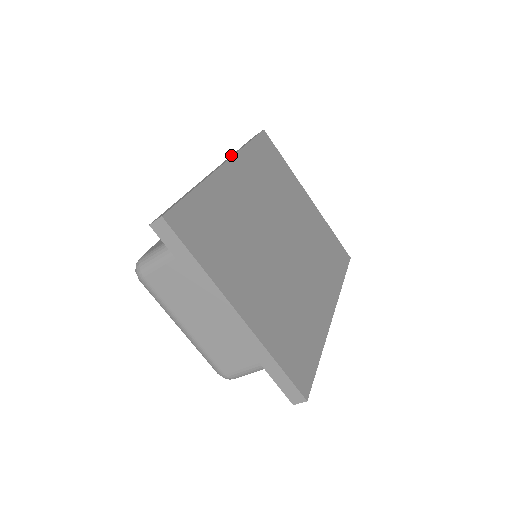
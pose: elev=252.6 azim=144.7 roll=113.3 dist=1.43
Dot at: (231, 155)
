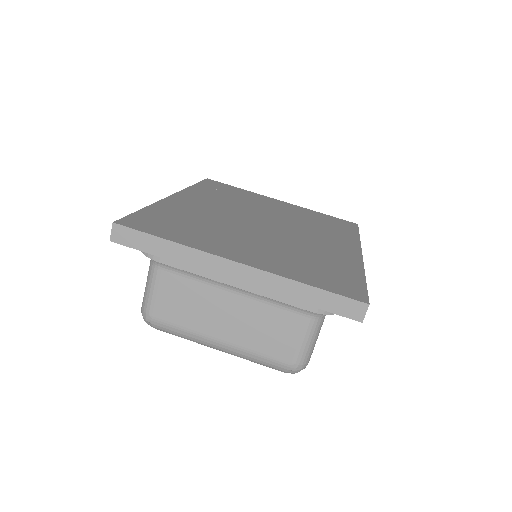
Dot at: occluded
